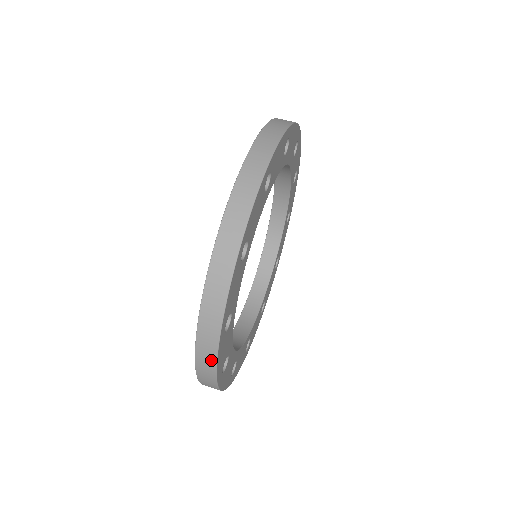
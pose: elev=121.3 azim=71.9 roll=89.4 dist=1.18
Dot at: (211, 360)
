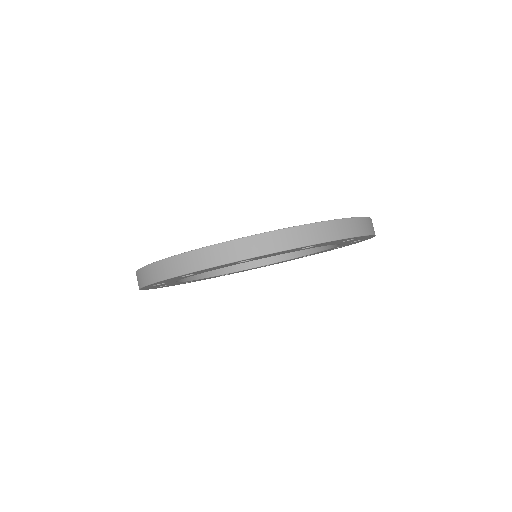
Dot at: occluded
